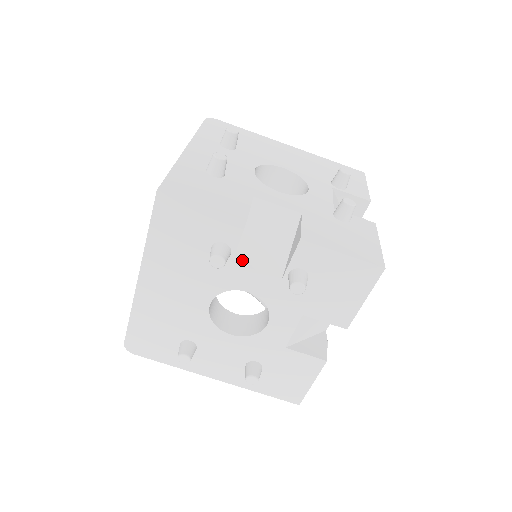
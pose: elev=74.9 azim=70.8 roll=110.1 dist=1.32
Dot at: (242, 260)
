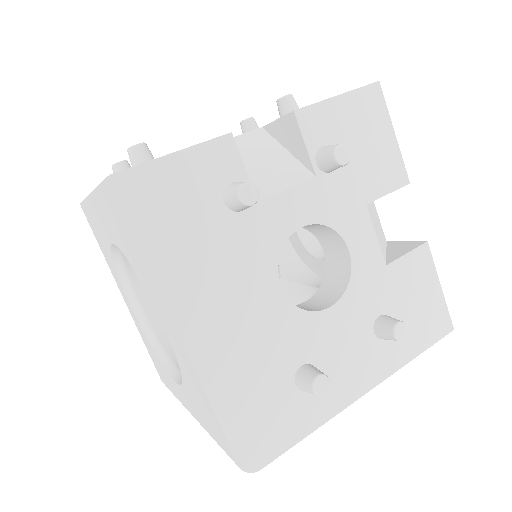
Dot at: (264, 193)
